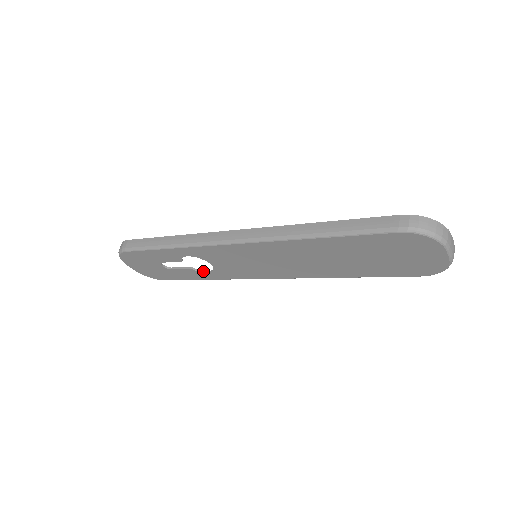
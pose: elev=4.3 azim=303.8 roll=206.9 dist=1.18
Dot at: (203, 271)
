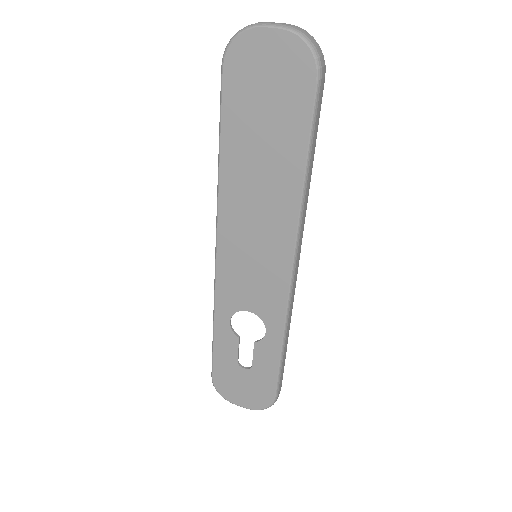
Dot at: occluded
